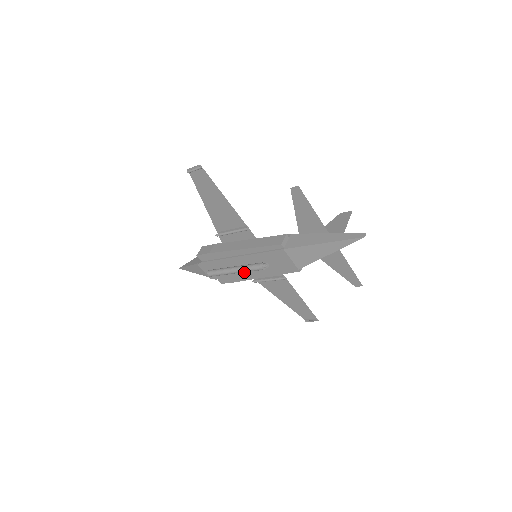
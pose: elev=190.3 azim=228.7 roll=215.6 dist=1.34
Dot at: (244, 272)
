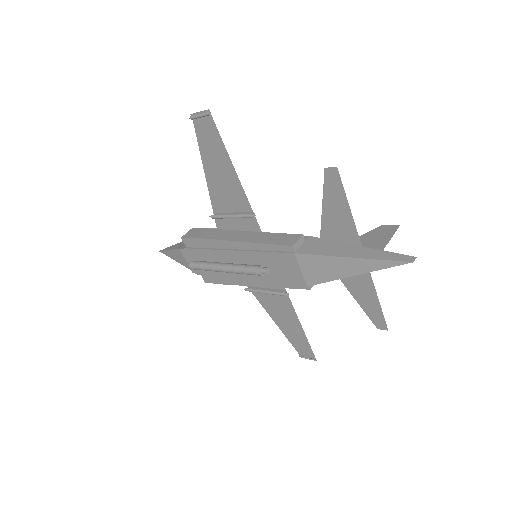
Dot at: occluded
